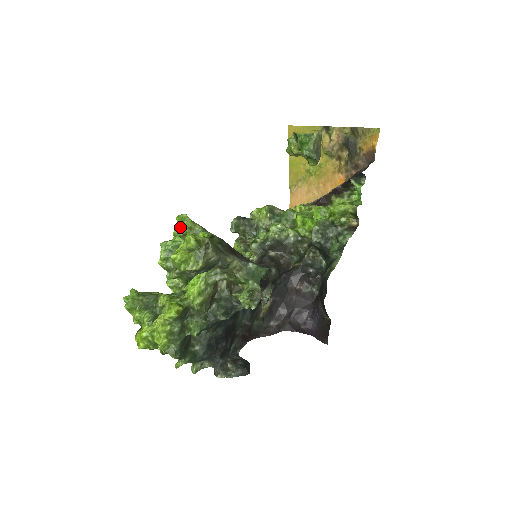
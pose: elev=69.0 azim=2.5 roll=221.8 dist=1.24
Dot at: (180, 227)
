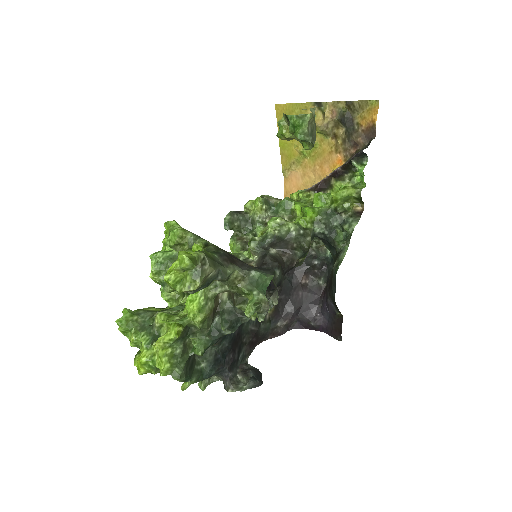
Dot at: (170, 236)
